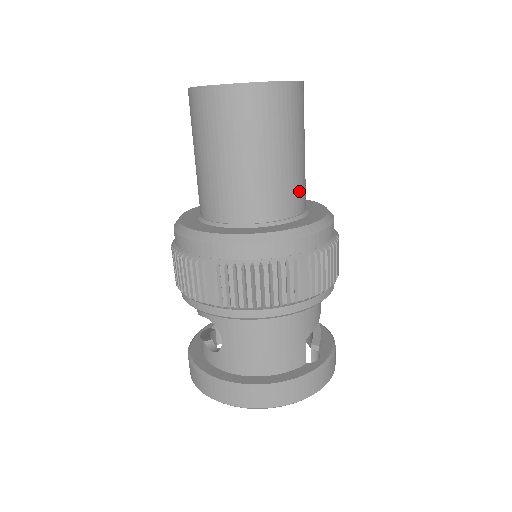
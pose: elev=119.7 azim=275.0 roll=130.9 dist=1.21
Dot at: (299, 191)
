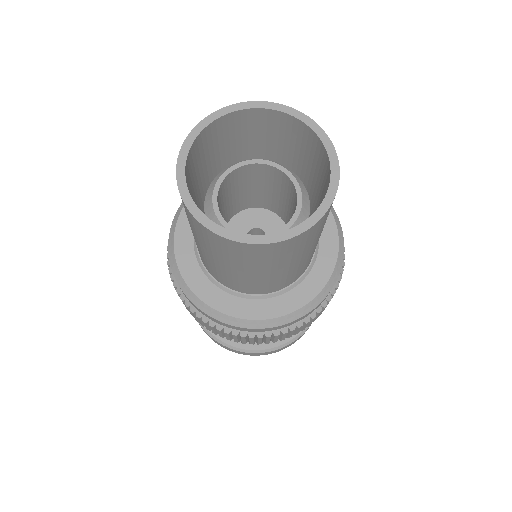
Dot at: (304, 267)
